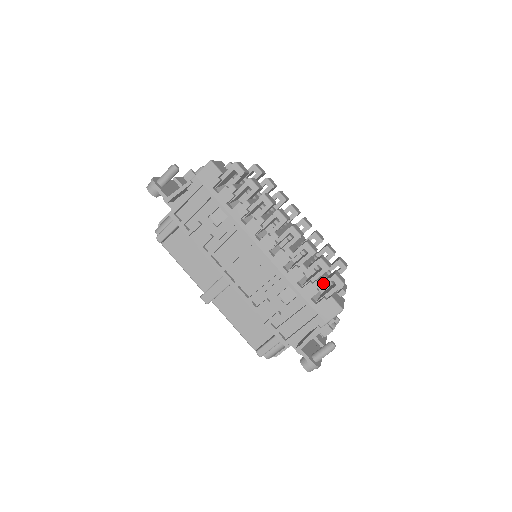
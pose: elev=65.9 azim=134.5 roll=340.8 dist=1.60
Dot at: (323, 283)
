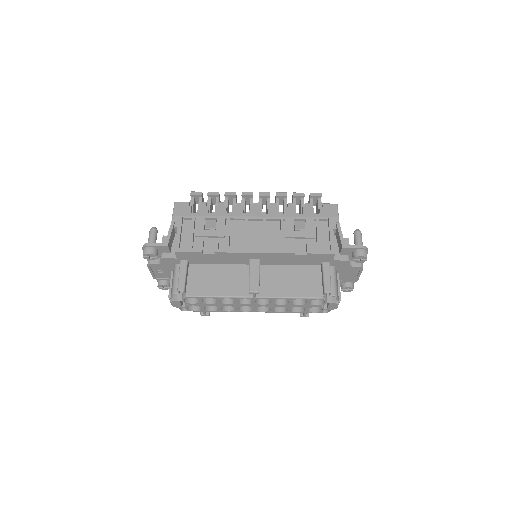
Dot at: occluded
